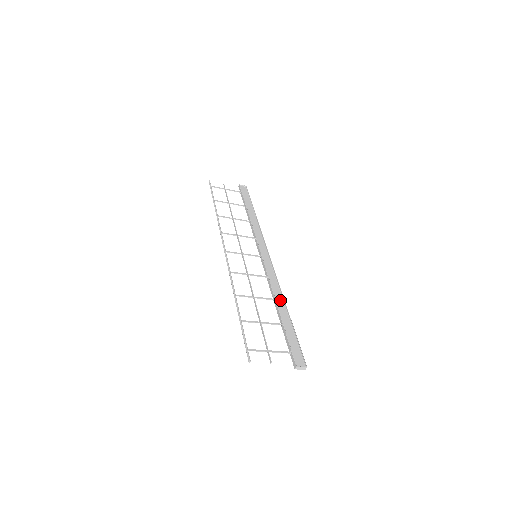
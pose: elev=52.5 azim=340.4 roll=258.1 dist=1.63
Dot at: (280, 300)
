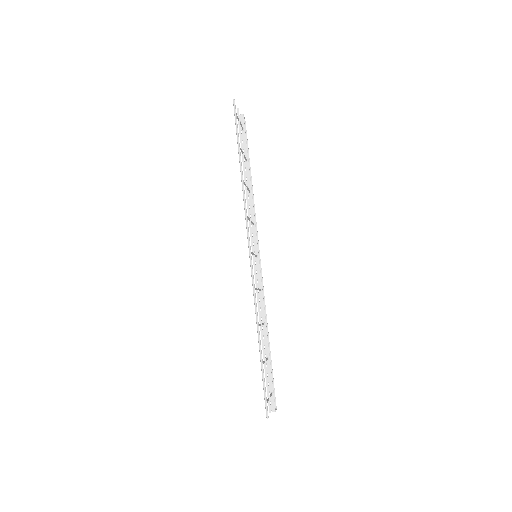
Dot at: (266, 324)
